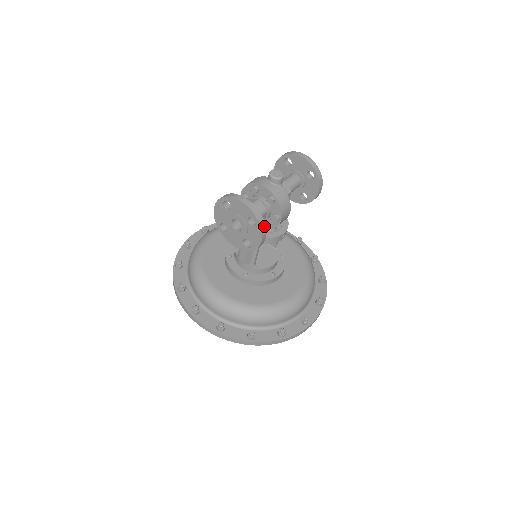
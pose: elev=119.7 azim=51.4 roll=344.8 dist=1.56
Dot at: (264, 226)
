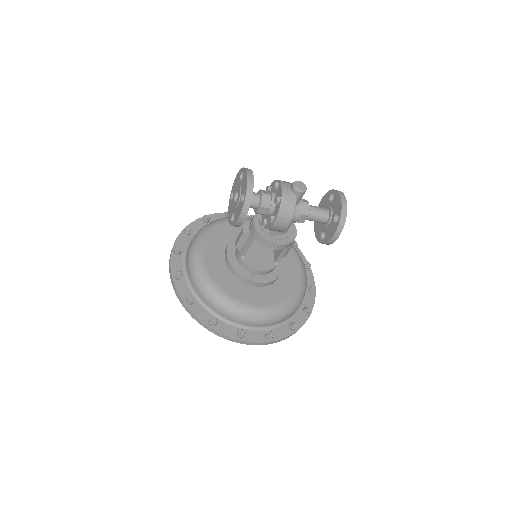
Dot at: (248, 208)
